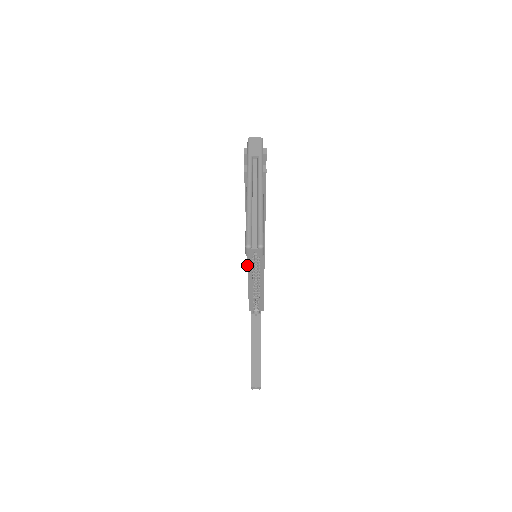
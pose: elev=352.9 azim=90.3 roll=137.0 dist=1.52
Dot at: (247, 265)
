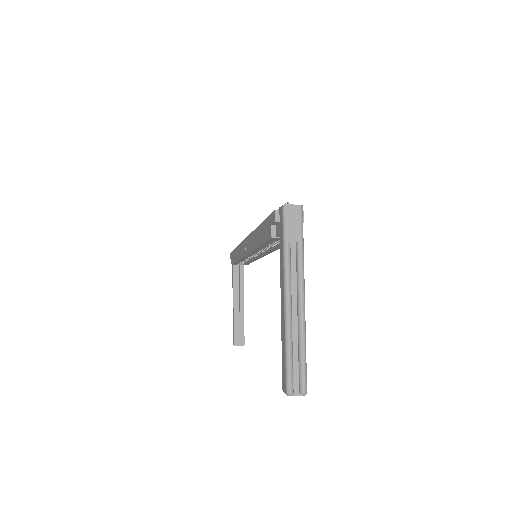
Dot at: (243, 257)
